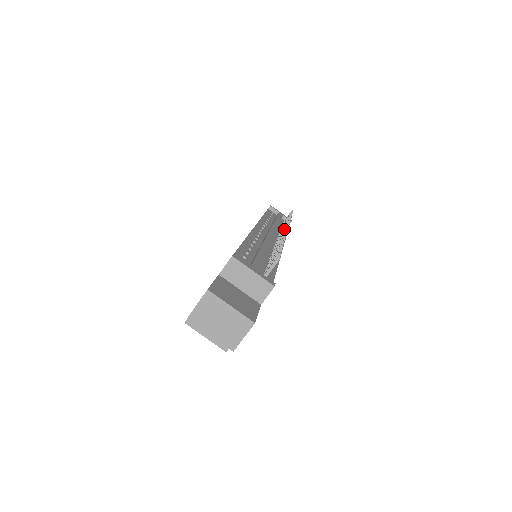
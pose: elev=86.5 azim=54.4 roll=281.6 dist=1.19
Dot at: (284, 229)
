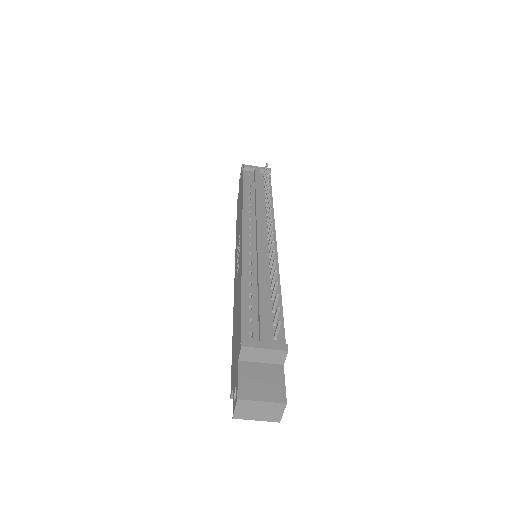
Dot at: (269, 221)
